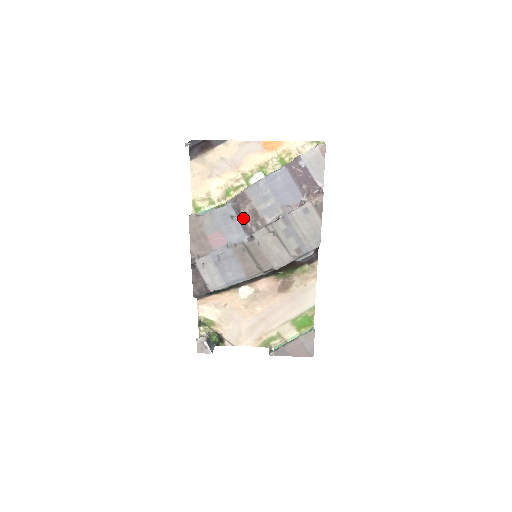
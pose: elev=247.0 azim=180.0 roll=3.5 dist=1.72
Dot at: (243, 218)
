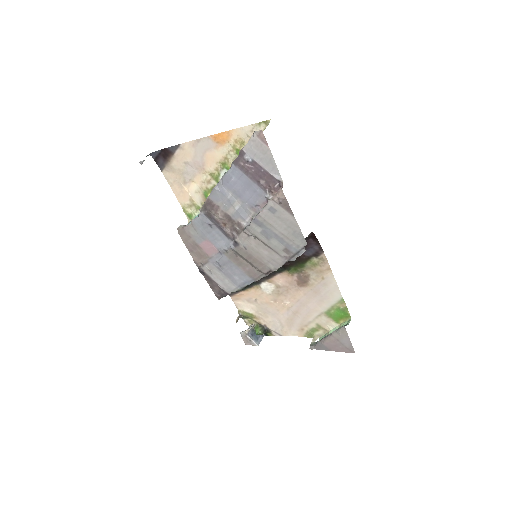
Dot at: (220, 224)
